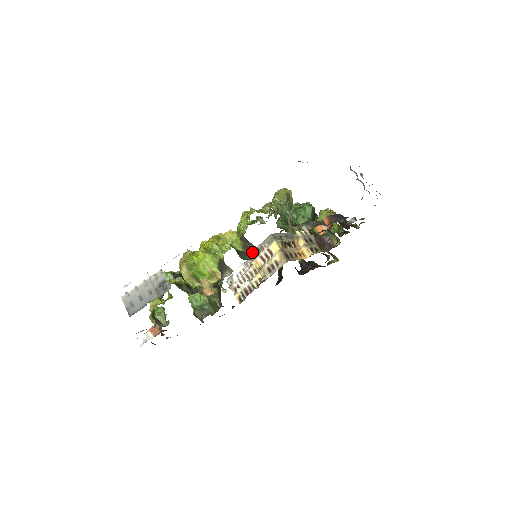
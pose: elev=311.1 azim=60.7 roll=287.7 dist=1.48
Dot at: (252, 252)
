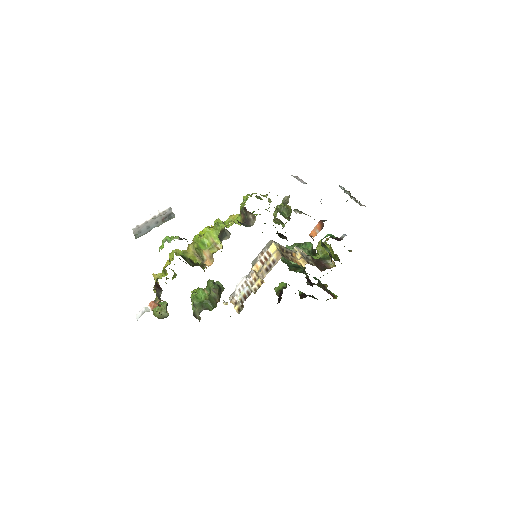
Dot at: (249, 222)
